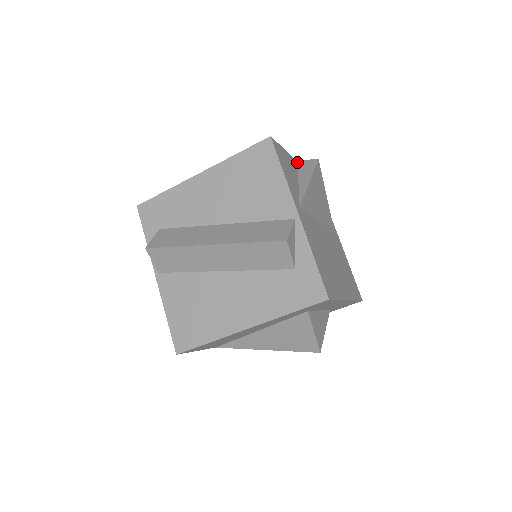
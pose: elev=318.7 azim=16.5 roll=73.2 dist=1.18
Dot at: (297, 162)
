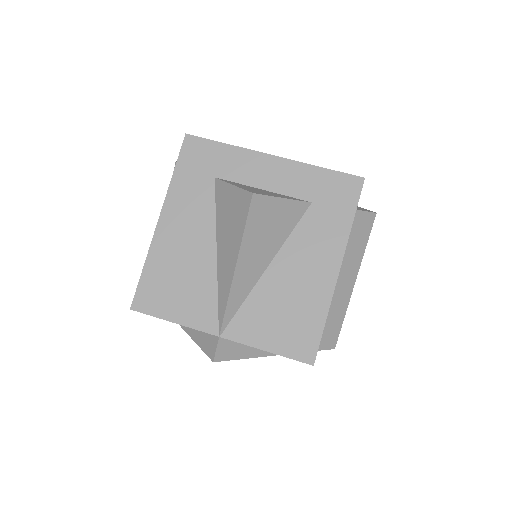
Dot at: occluded
